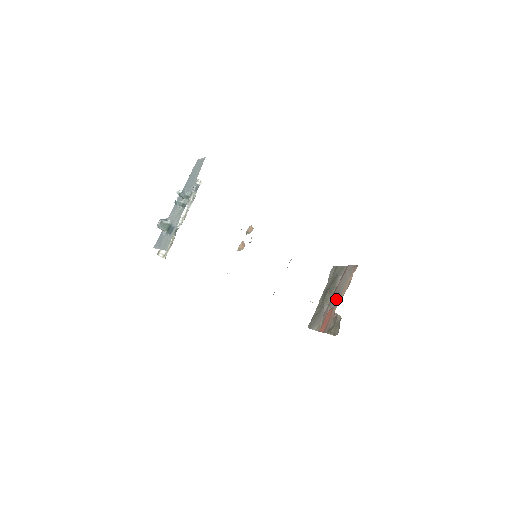
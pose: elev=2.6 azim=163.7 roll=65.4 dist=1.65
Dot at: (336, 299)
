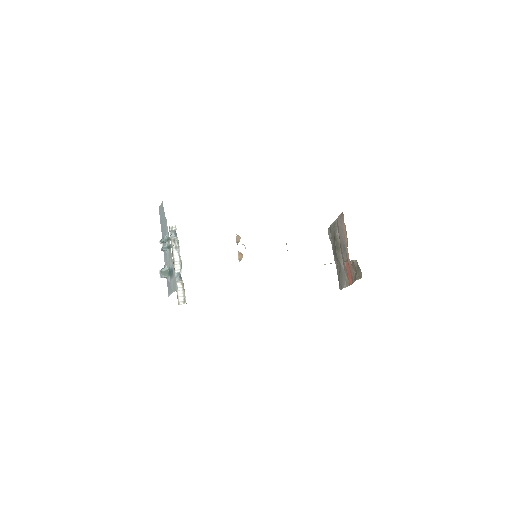
Dot at: (345, 250)
